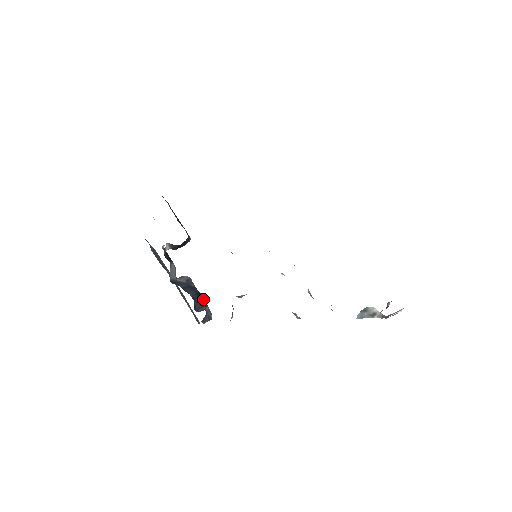
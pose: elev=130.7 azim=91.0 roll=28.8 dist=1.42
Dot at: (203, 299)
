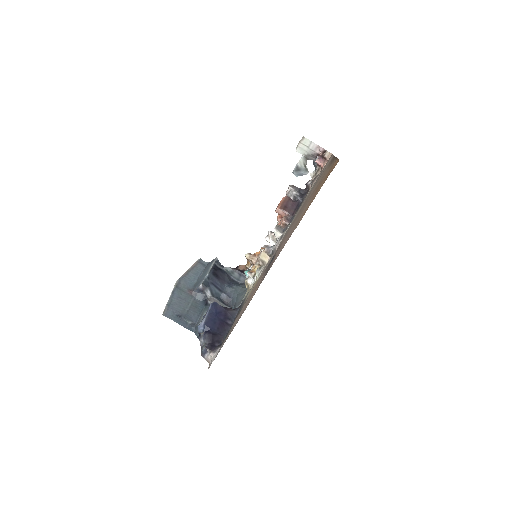
Dot at: (215, 270)
